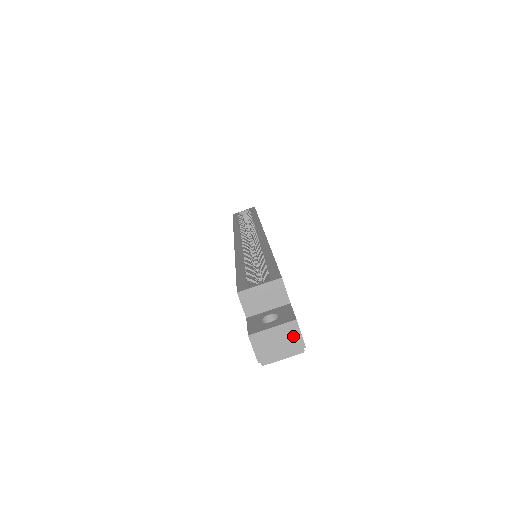
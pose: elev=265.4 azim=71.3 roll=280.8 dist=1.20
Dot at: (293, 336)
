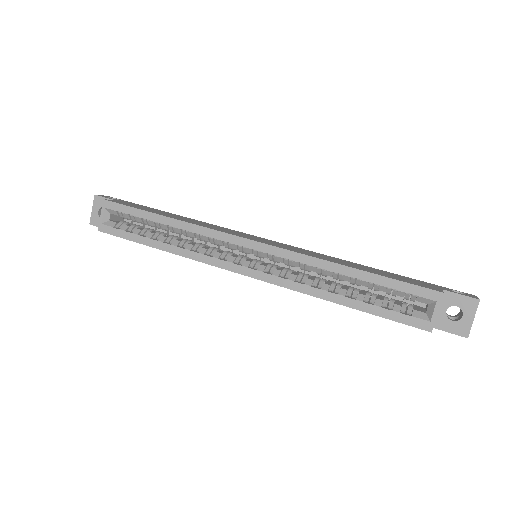
Dot at: occluded
